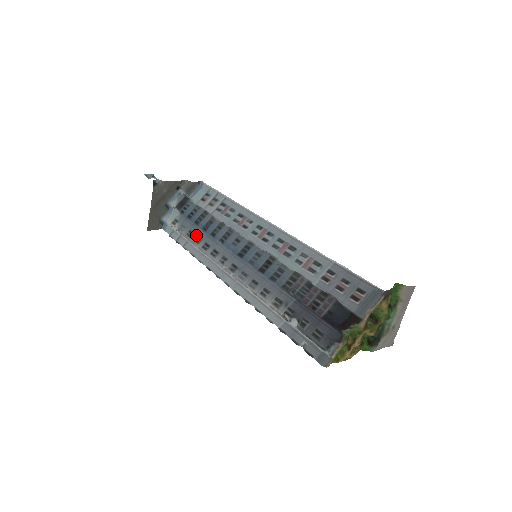
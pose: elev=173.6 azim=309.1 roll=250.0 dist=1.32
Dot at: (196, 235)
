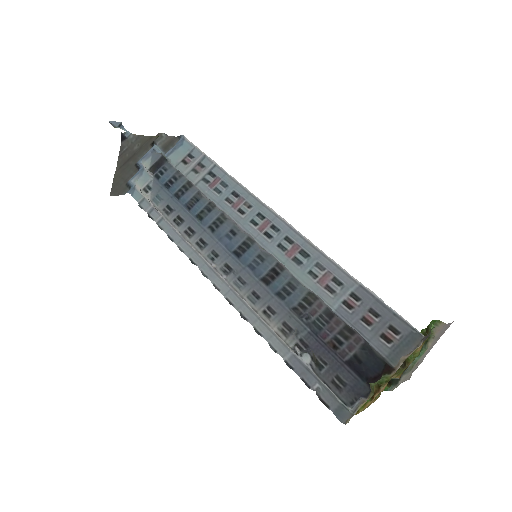
Dot at: (176, 213)
